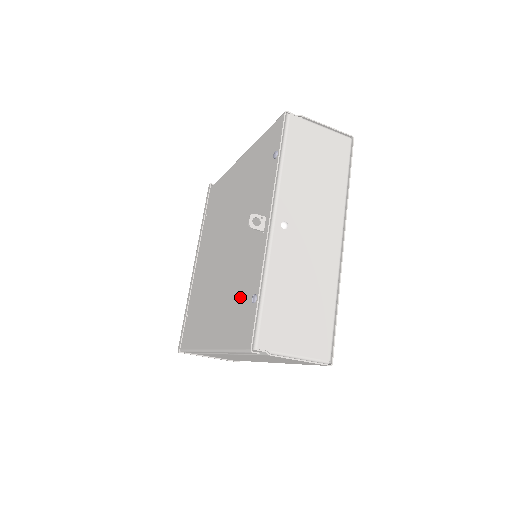
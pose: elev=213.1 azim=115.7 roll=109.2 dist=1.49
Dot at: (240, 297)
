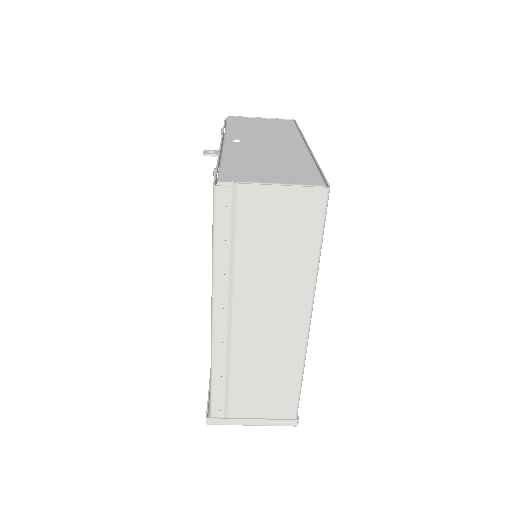
Dot at: occluded
